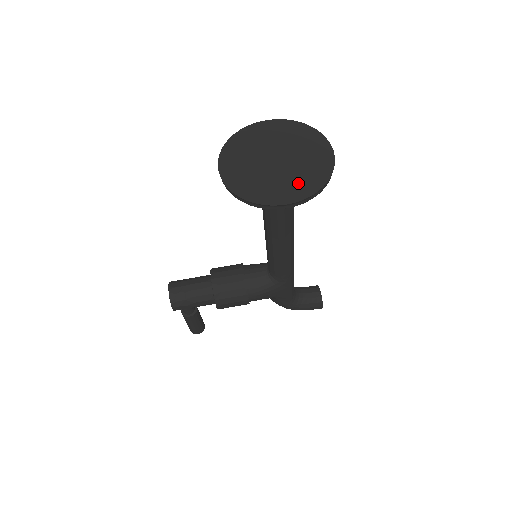
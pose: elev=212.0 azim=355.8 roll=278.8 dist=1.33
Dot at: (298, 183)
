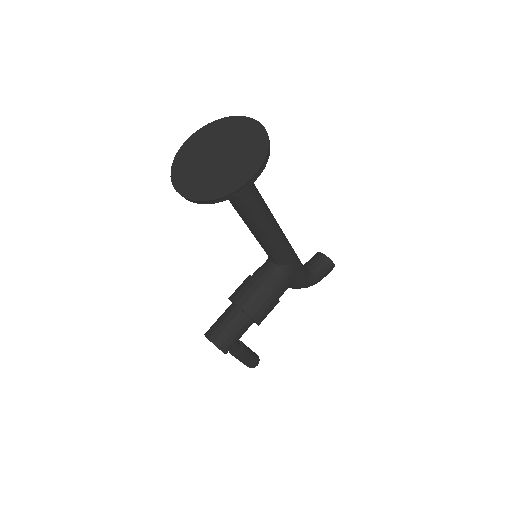
Dot at: (249, 158)
